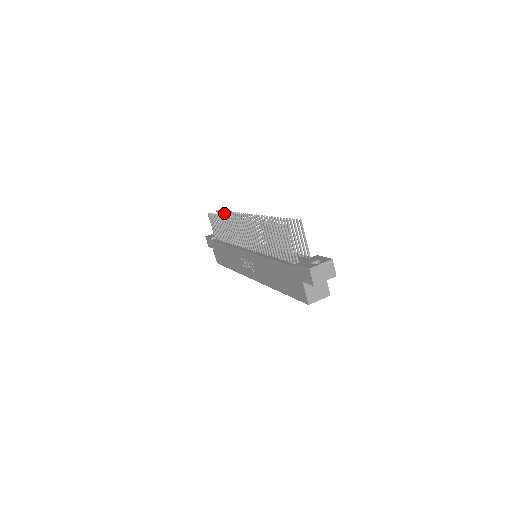
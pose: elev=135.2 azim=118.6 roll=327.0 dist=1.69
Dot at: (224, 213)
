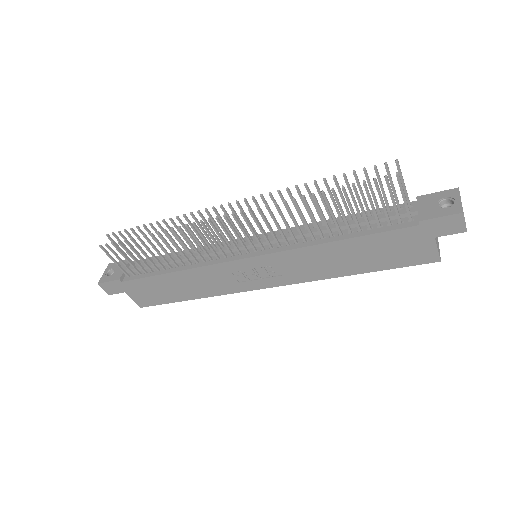
Dot at: (134, 231)
